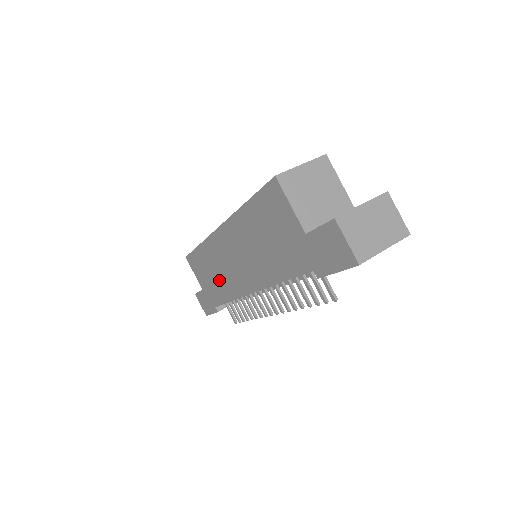
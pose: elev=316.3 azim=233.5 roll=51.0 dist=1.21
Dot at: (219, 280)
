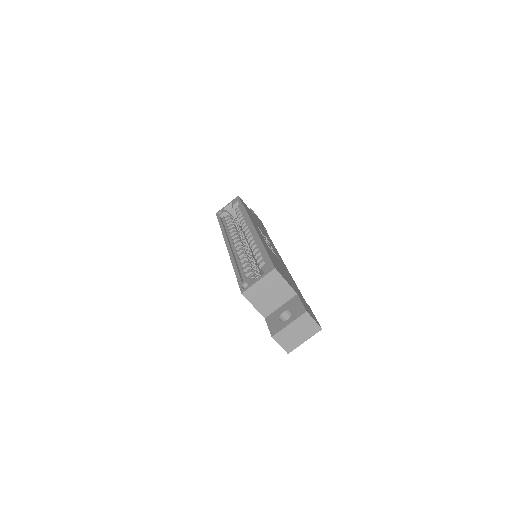
Dot at: occluded
